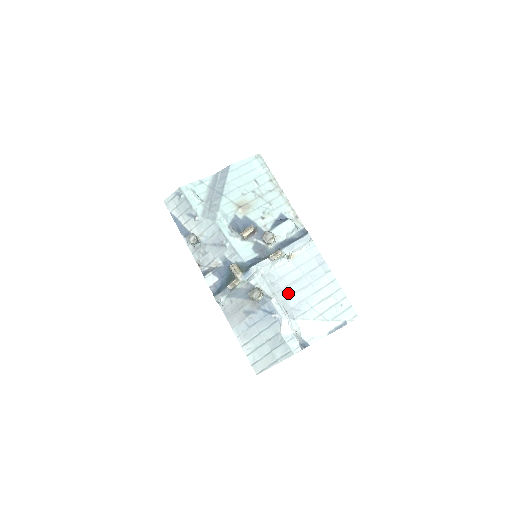
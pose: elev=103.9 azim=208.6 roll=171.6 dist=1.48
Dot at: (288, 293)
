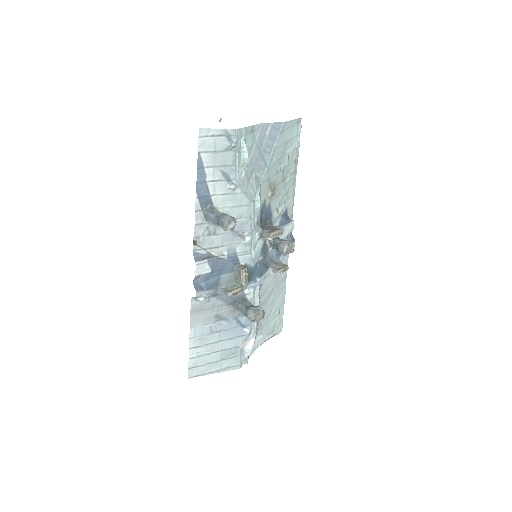
Dot at: (262, 306)
